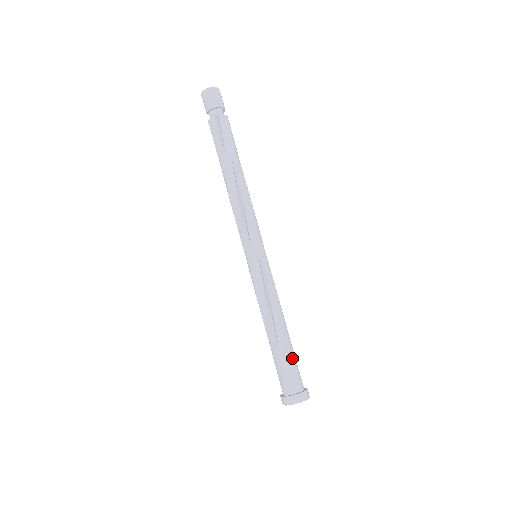
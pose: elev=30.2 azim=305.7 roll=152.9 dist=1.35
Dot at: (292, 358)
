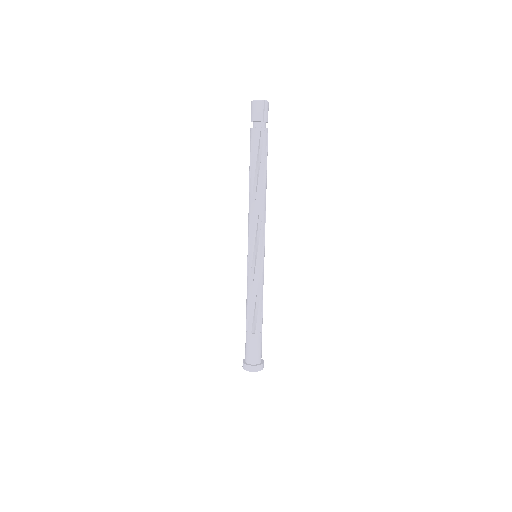
Dot at: (255, 340)
